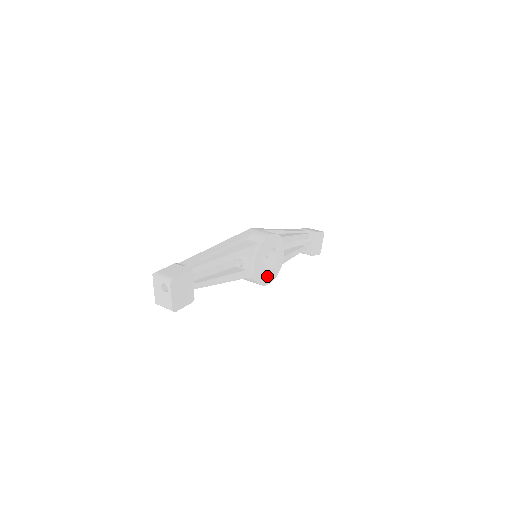
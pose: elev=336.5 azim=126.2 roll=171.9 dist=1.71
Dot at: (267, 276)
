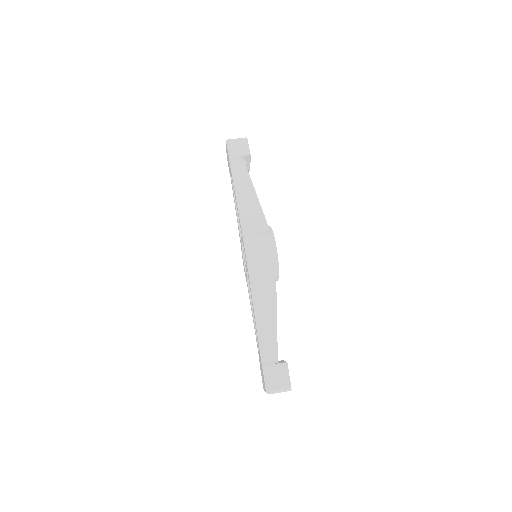
Dot at: occluded
